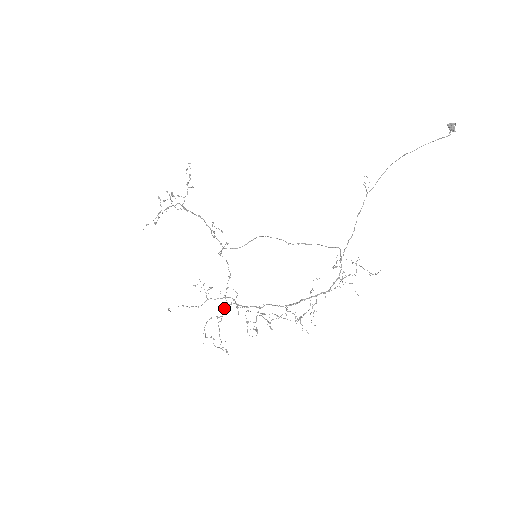
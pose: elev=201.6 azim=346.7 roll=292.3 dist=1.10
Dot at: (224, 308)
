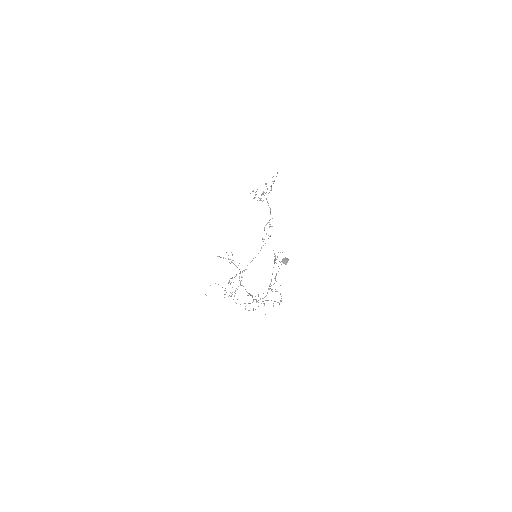
Dot at: occluded
